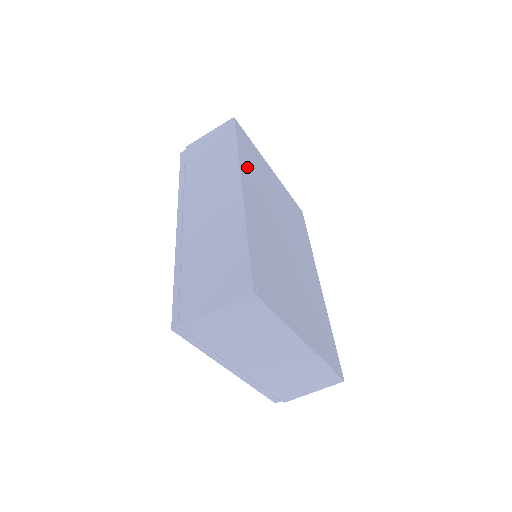
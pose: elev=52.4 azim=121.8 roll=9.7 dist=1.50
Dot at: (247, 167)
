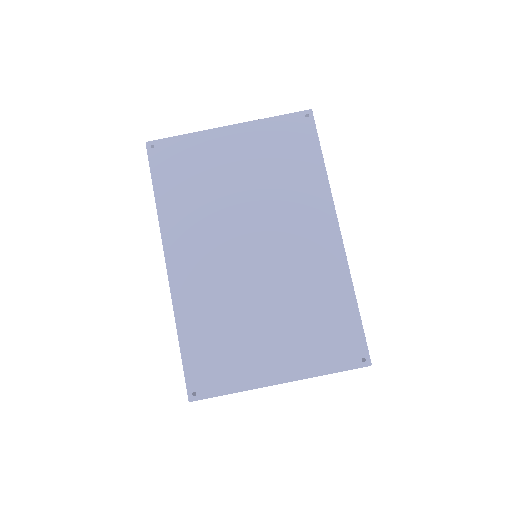
Dot at: (175, 213)
